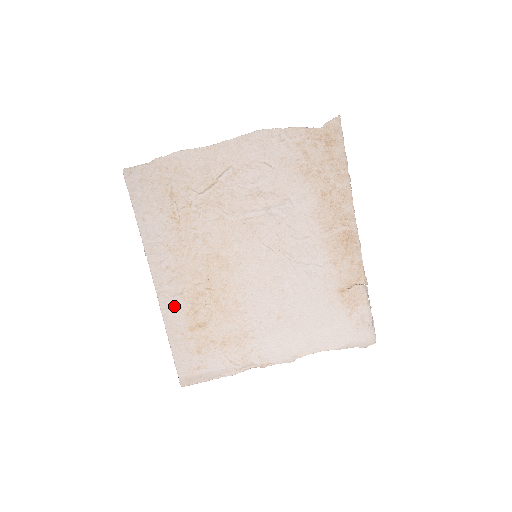
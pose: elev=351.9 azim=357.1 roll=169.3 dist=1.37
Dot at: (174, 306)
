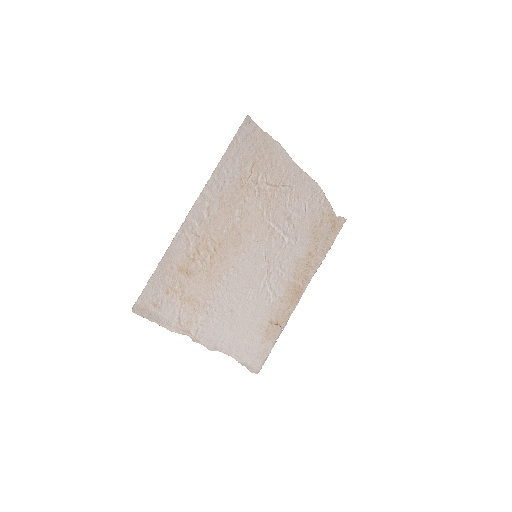
Dot at: (186, 241)
